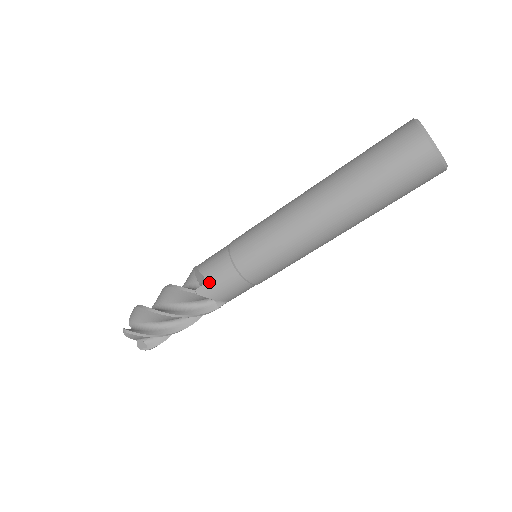
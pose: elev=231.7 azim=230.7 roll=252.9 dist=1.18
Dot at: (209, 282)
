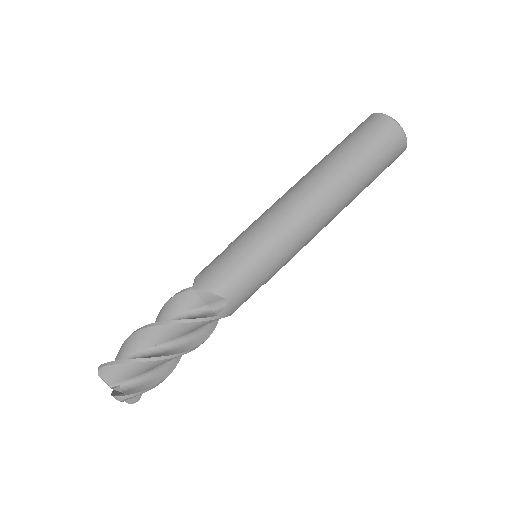
Dot at: (206, 274)
